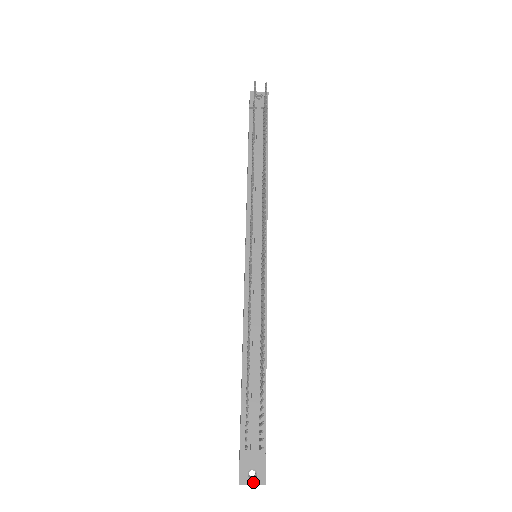
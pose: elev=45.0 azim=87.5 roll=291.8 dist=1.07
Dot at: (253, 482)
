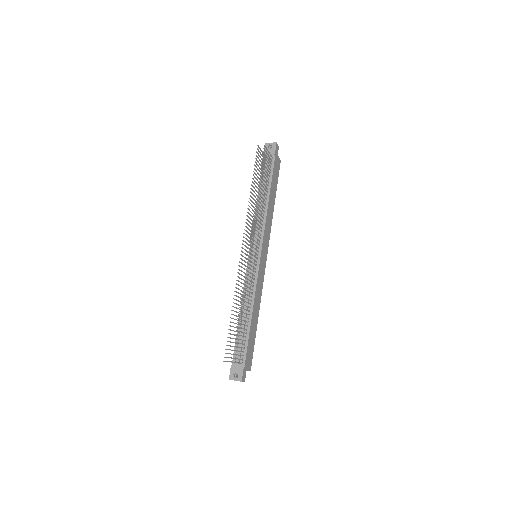
Dot at: (236, 379)
